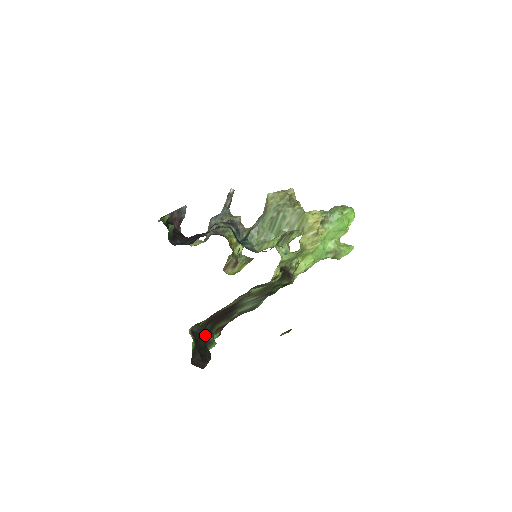
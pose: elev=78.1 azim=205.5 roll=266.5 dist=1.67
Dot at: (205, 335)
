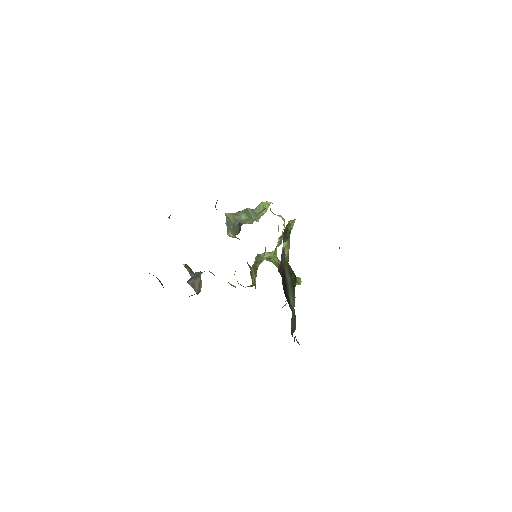
Dot at: occluded
